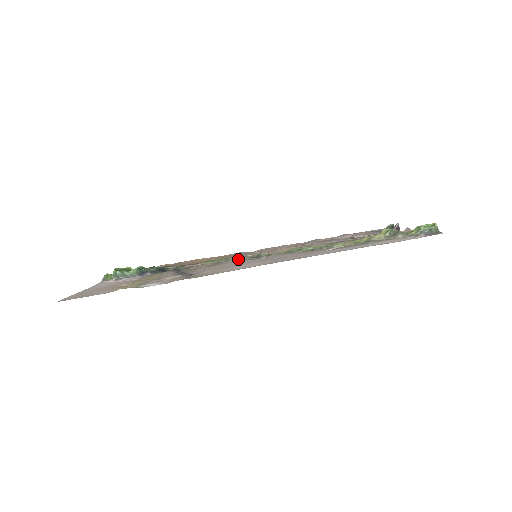
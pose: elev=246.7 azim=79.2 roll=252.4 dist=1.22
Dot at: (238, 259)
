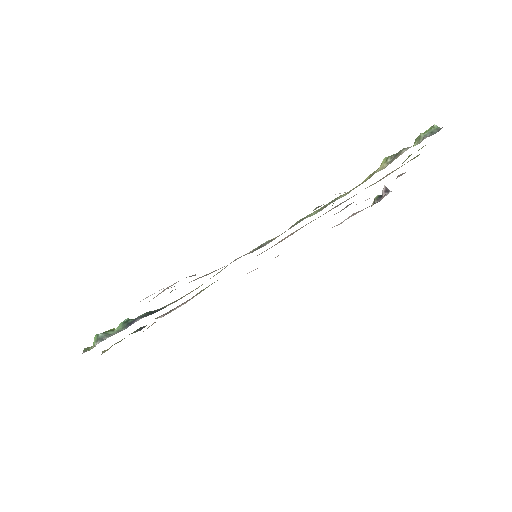
Dot at: occluded
